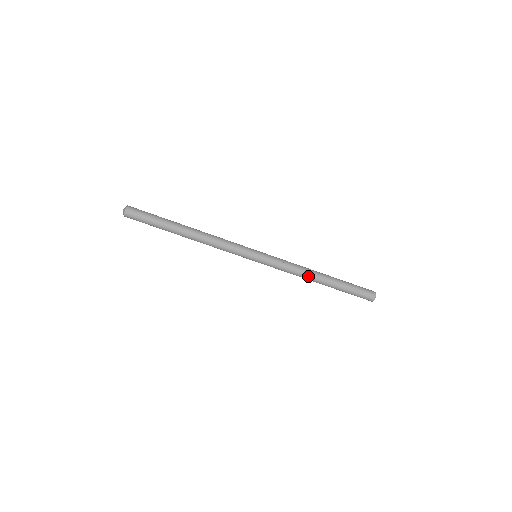
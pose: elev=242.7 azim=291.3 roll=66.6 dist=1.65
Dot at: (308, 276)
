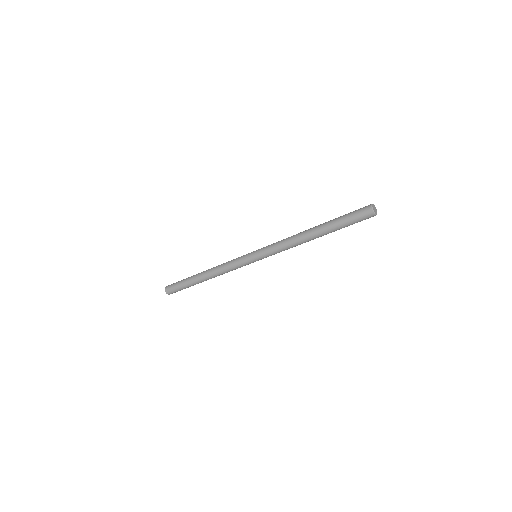
Dot at: (300, 240)
